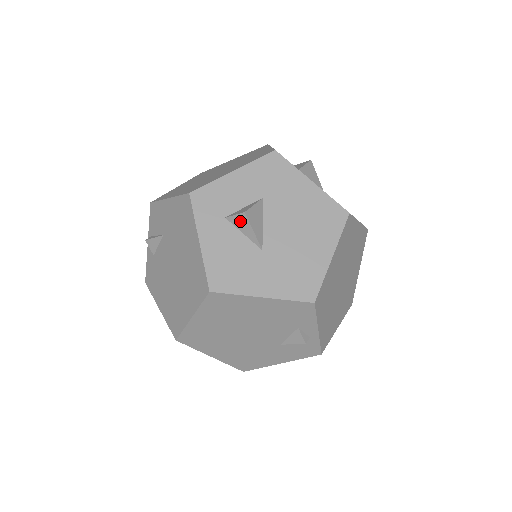
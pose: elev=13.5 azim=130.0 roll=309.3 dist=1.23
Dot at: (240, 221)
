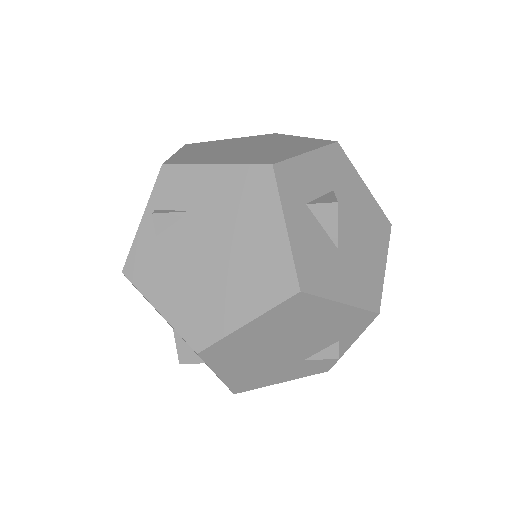
Dot at: (326, 211)
